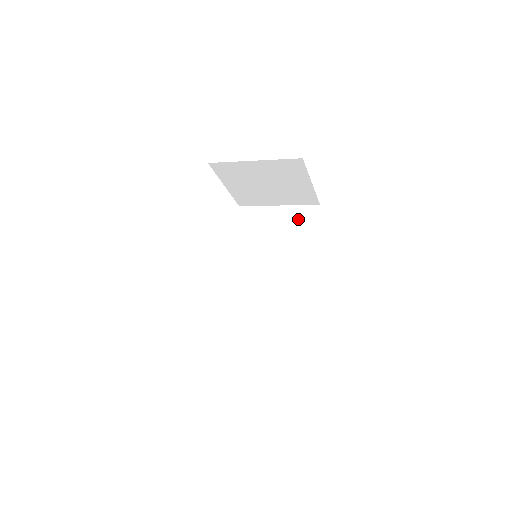
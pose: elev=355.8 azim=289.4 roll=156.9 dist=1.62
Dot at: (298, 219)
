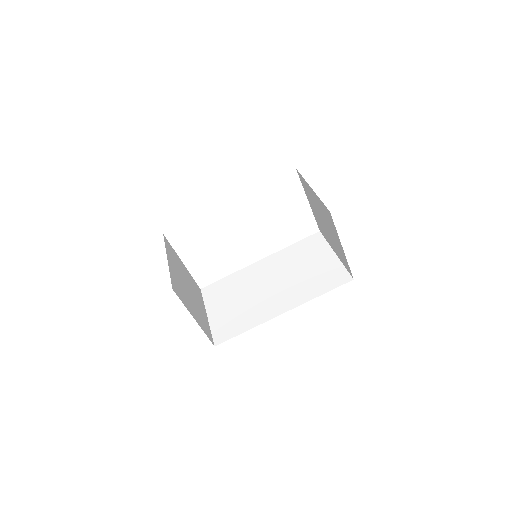
Dot at: (330, 273)
